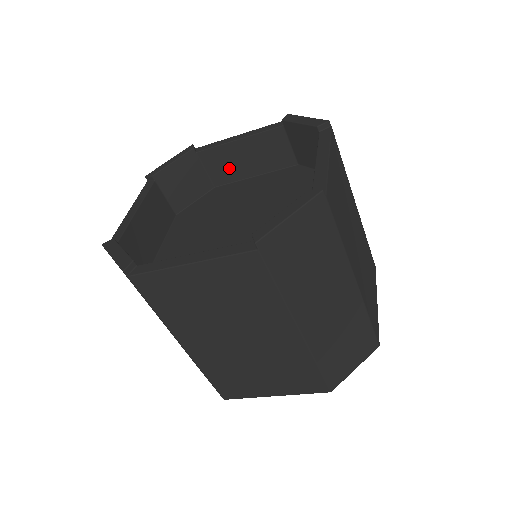
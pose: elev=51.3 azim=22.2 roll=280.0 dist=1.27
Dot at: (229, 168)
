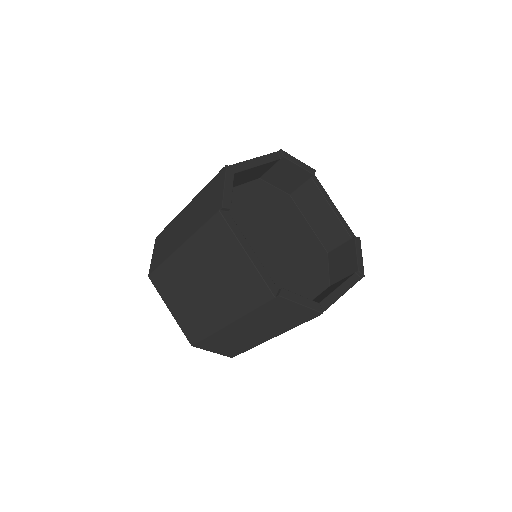
Dot at: (308, 204)
